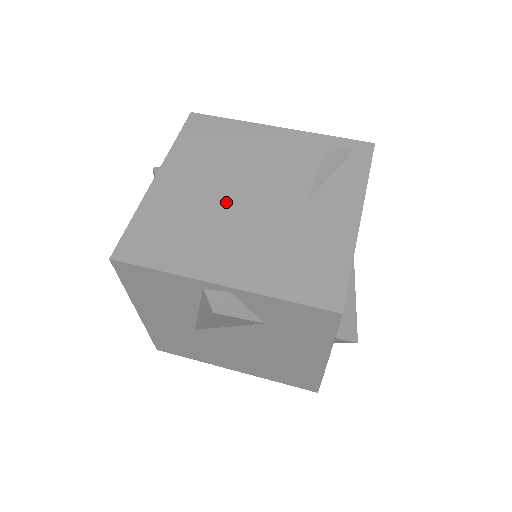
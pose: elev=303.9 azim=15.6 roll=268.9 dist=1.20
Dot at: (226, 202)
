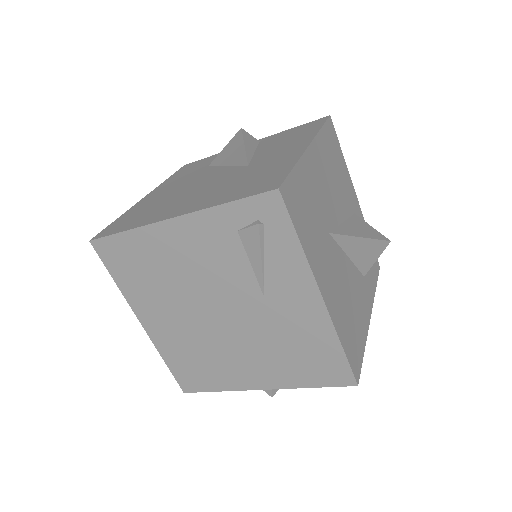
Dot at: (207, 327)
